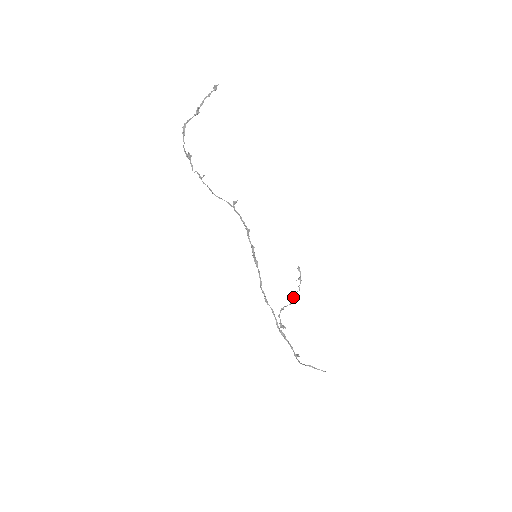
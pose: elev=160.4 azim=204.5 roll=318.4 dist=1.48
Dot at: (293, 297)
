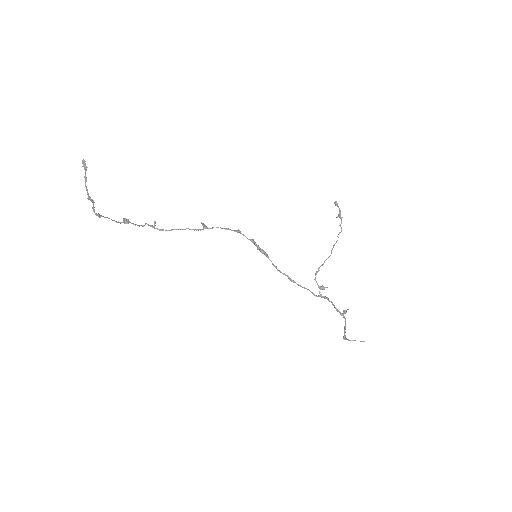
Dot at: occluded
